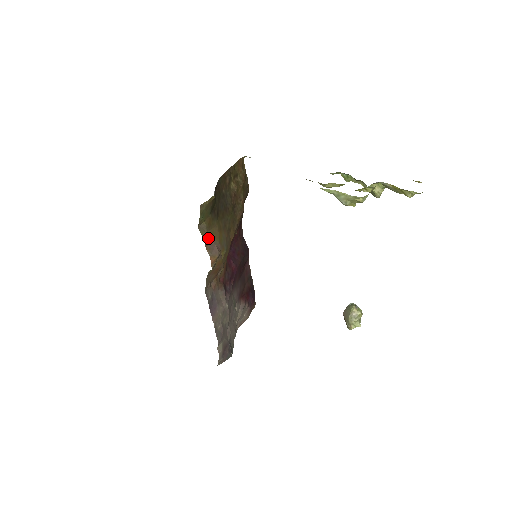
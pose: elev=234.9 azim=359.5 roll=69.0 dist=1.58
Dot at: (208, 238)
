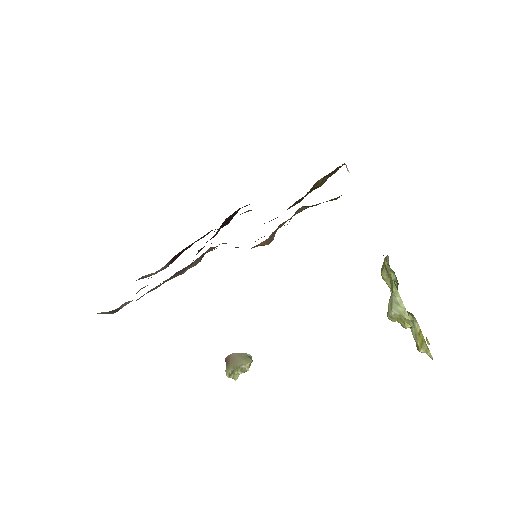
Dot at: (285, 221)
